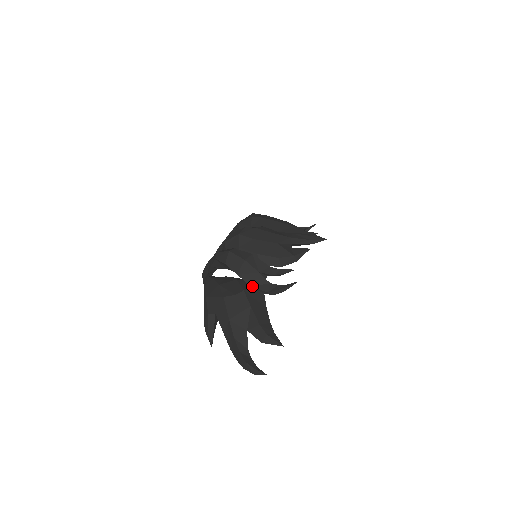
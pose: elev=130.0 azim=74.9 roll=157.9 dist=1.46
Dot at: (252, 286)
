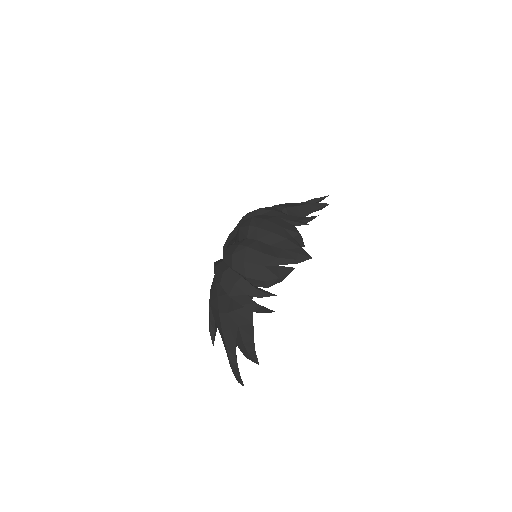
Dot at: (242, 305)
